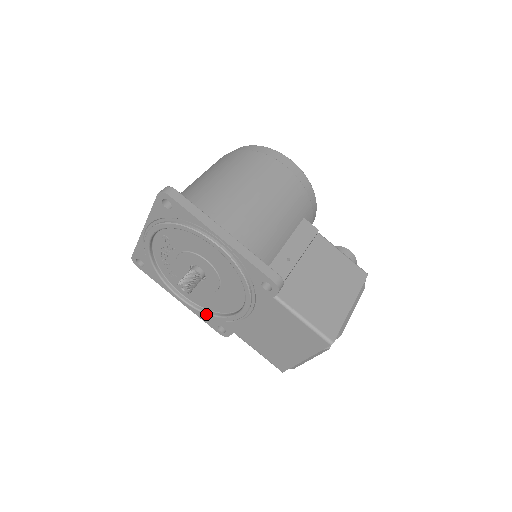
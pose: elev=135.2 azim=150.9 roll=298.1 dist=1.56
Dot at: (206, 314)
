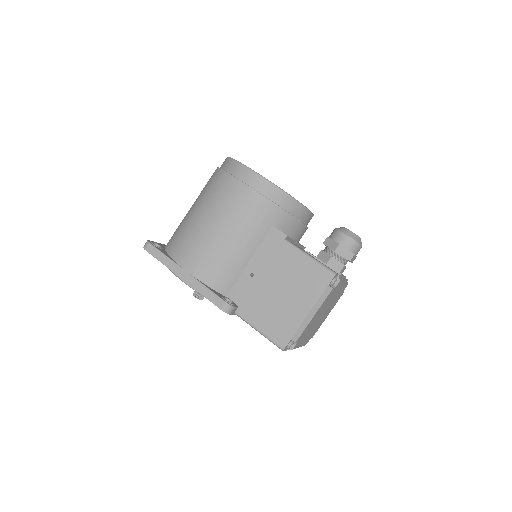
Dot at: occluded
